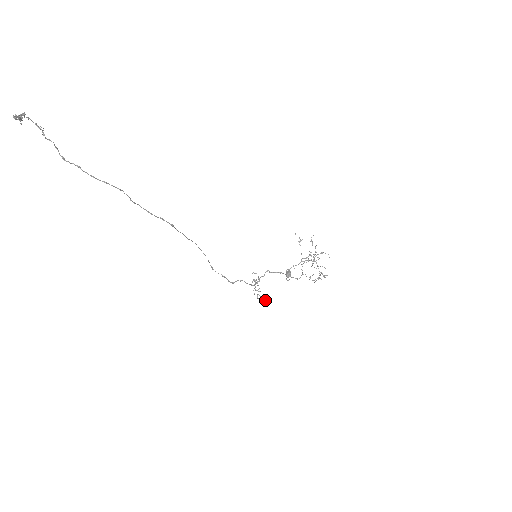
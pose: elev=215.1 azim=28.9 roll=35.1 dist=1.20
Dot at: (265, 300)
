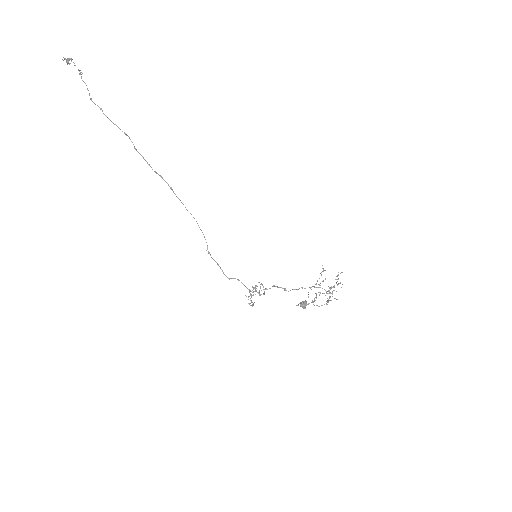
Dot at: (253, 303)
